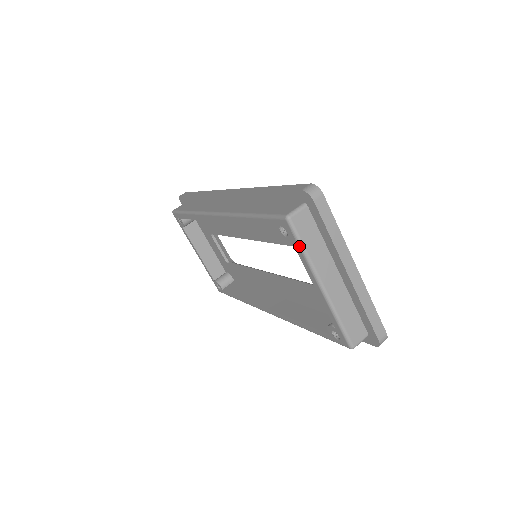
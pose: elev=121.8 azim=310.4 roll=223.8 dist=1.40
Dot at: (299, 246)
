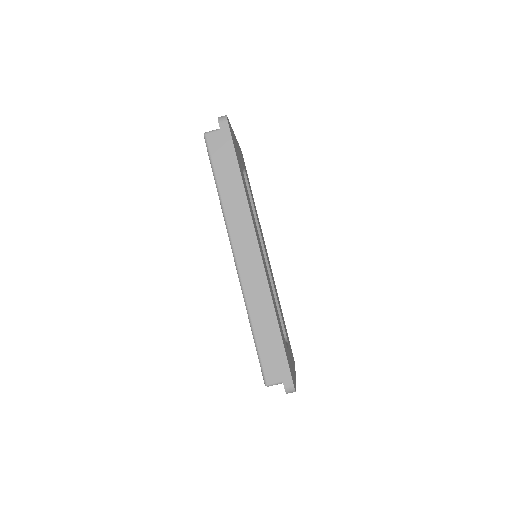
Dot at: occluded
